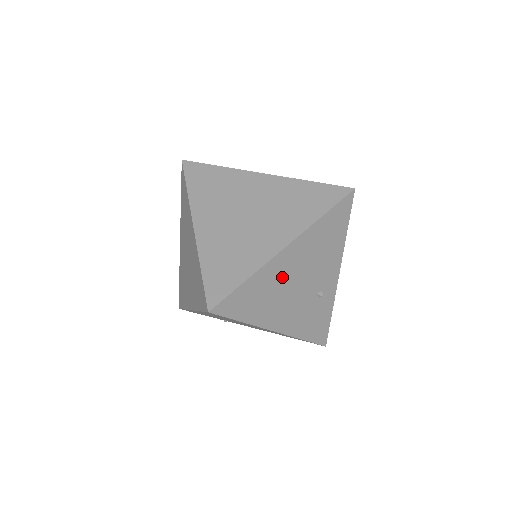
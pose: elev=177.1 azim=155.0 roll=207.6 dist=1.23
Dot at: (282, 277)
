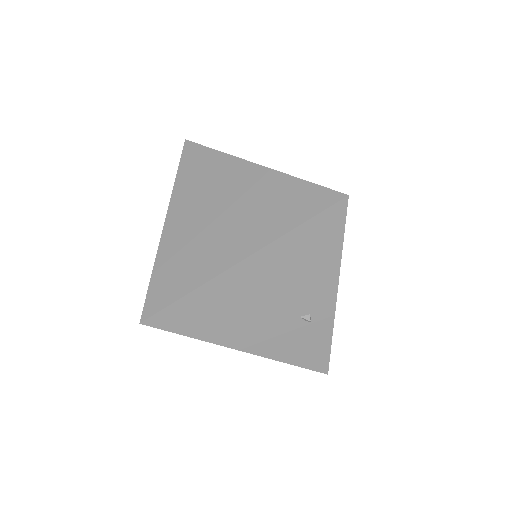
Dot at: (240, 295)
